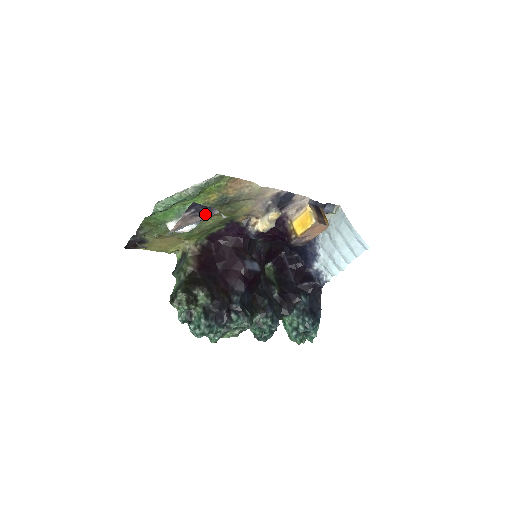
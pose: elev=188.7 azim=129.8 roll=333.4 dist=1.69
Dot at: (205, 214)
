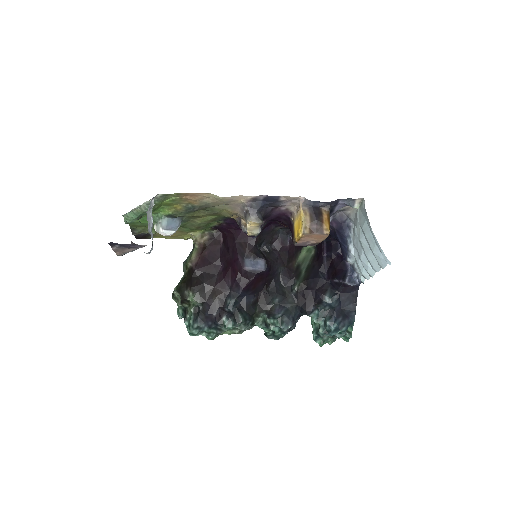
Dot at: (134, 247)
